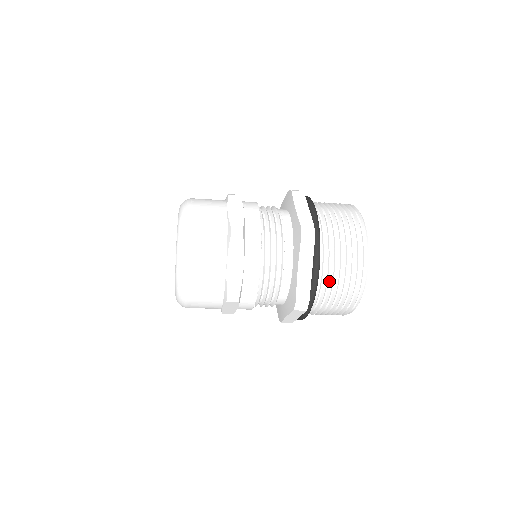
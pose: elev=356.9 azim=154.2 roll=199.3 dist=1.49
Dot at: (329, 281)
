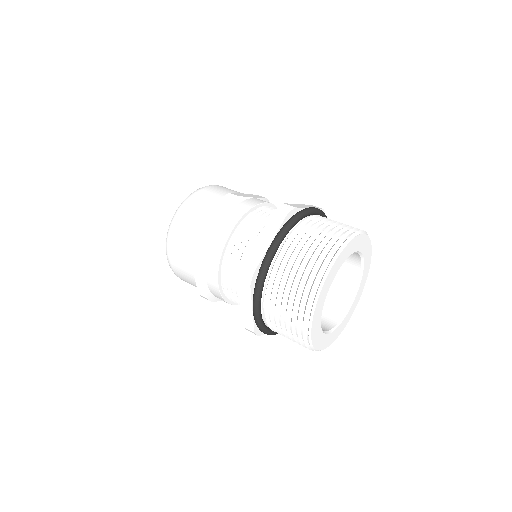
Dot at: (276, 323)
